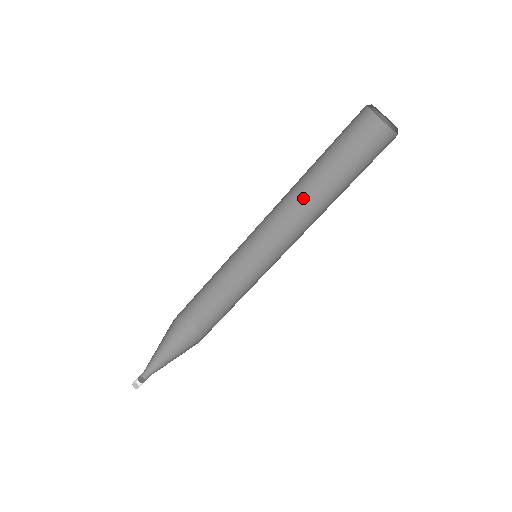
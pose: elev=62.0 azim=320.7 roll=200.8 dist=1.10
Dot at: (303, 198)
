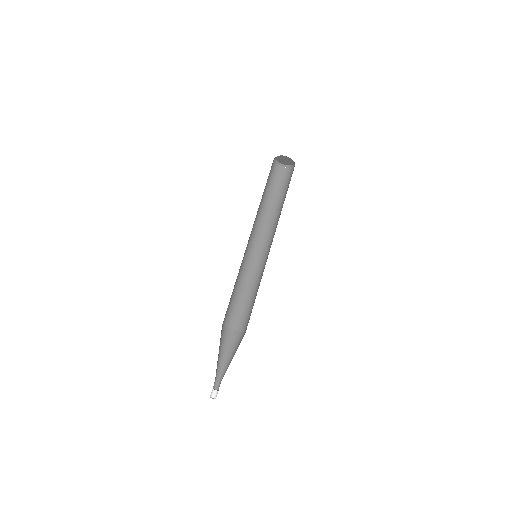
Dot at: (271, 220)
